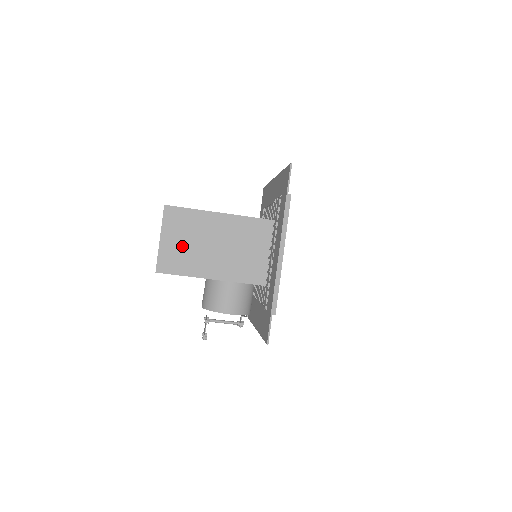
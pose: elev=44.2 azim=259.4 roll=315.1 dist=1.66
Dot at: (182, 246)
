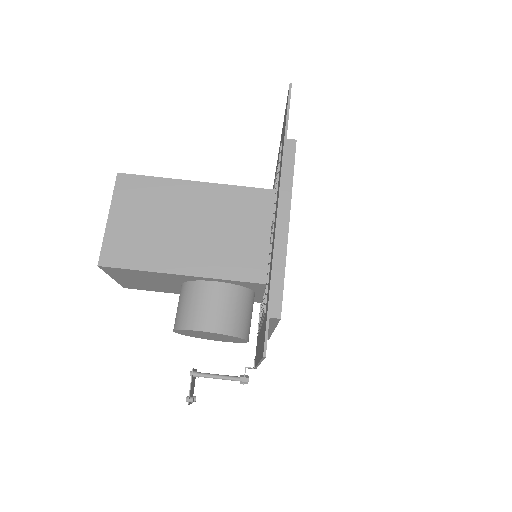
Dot at: (140, 227)
